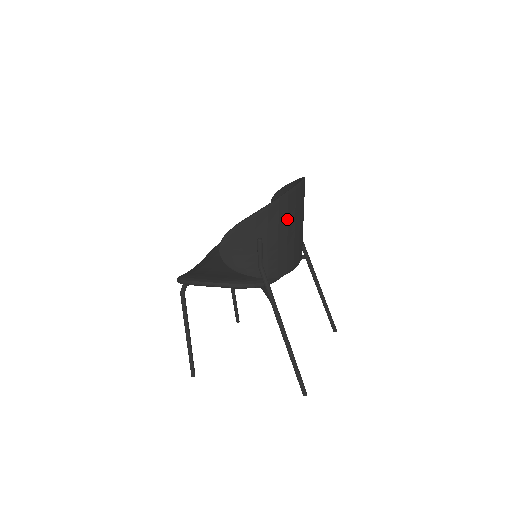
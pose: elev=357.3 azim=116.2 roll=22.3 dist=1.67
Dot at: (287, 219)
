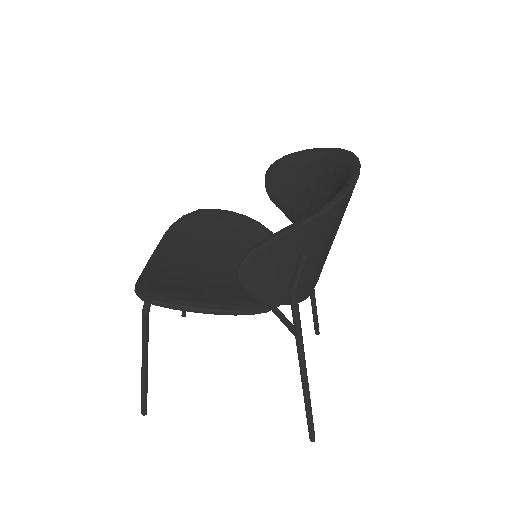
Dot at: (339, 222)
